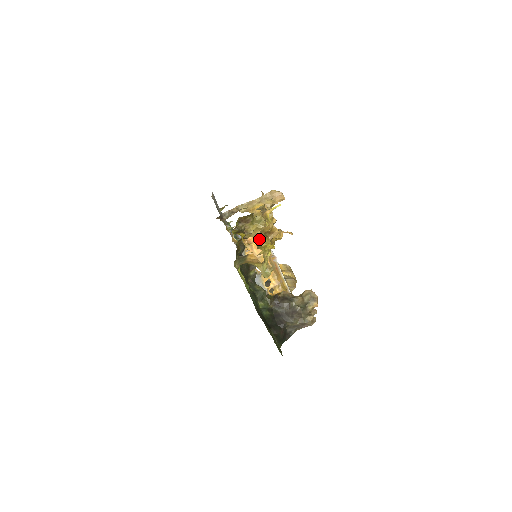
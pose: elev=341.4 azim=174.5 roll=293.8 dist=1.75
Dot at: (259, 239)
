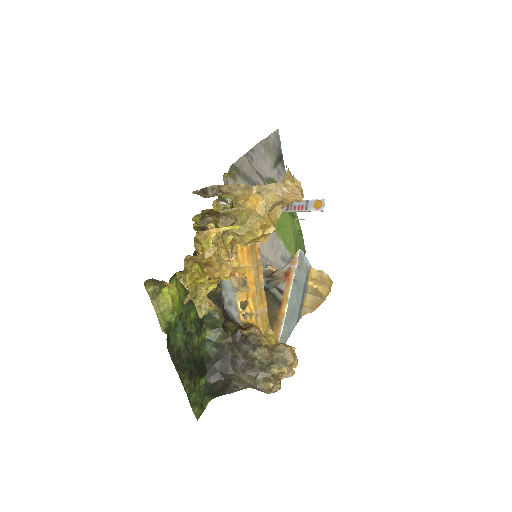
Dot at: occluded
